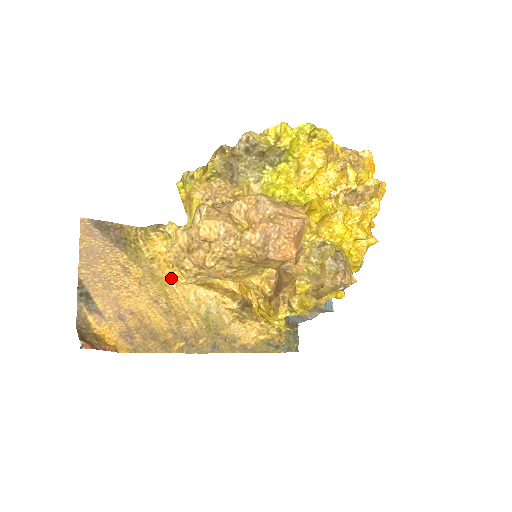
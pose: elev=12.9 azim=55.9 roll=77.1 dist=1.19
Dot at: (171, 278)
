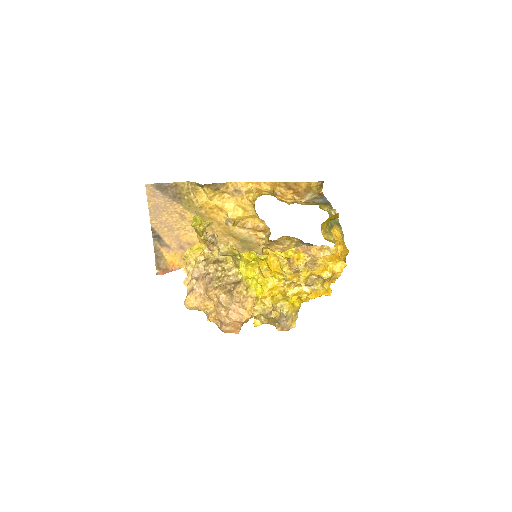
Dot at: (215, 219)
